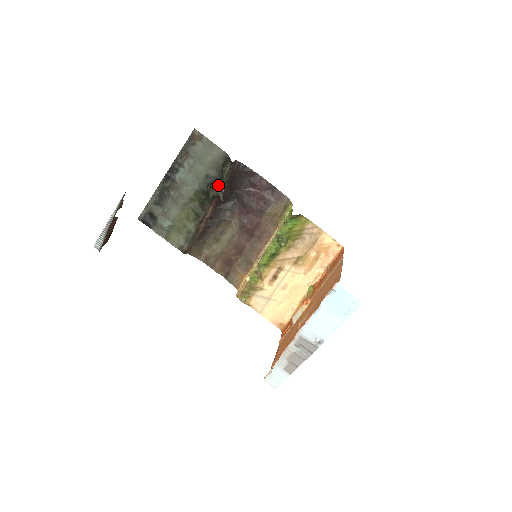
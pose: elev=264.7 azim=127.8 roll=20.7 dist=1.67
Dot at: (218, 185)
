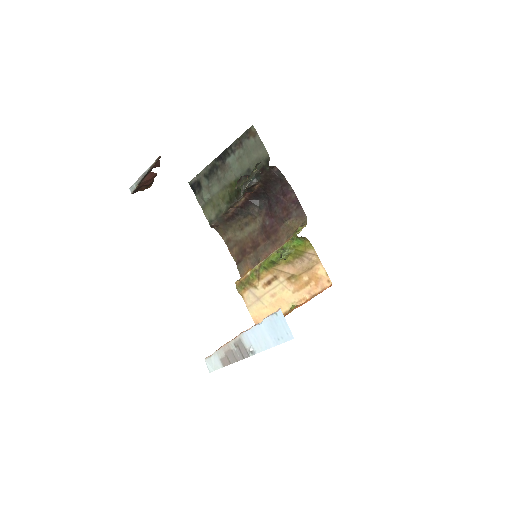
Dot at: (244, 181)
